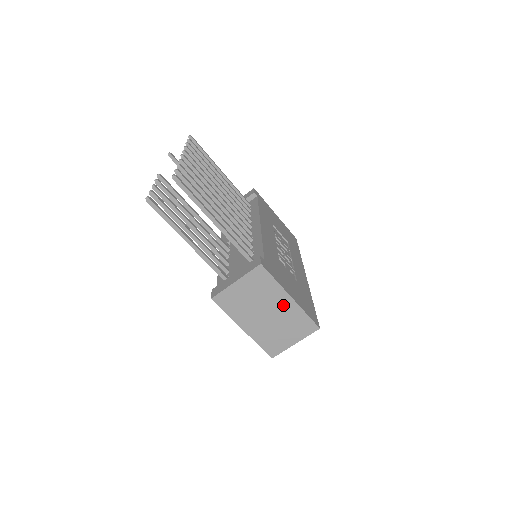
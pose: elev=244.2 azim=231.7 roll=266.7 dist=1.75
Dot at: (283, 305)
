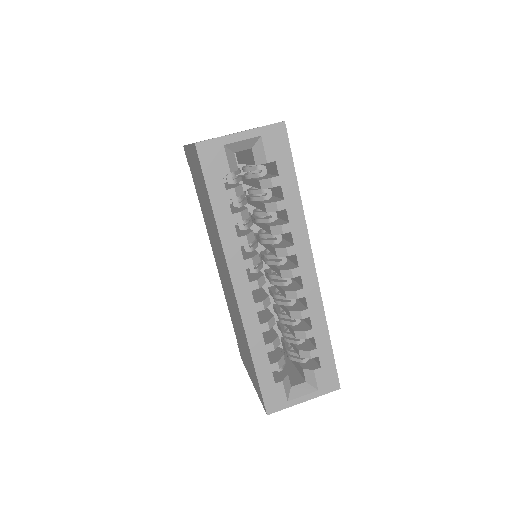
Dot at: occluded
